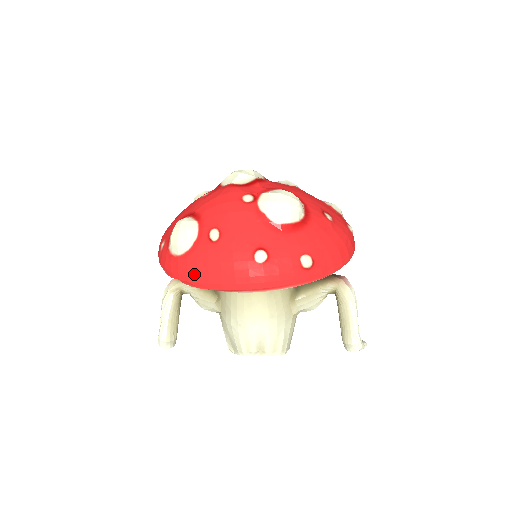
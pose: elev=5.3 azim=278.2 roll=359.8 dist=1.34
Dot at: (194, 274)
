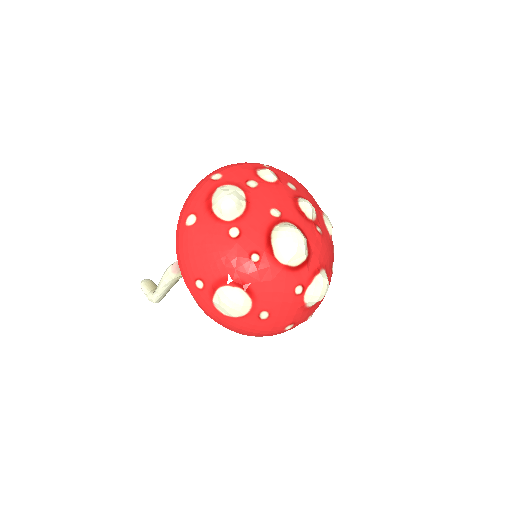
Dot at: (234, 329)
